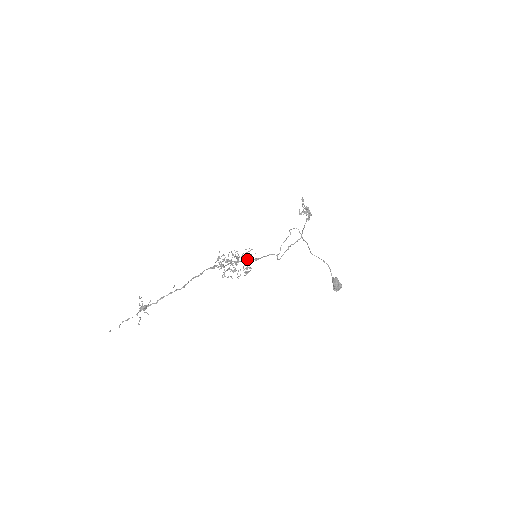
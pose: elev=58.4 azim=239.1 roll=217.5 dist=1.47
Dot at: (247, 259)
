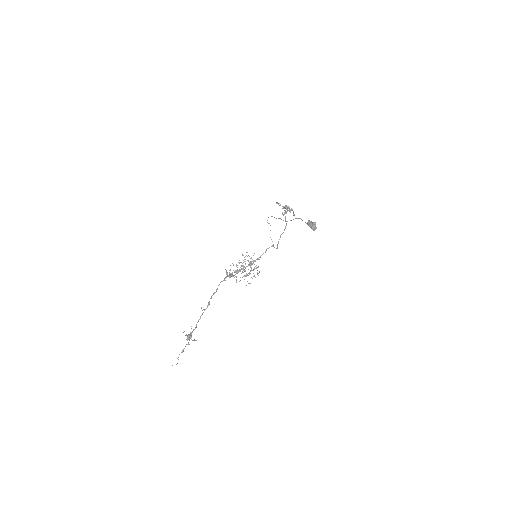
Dot at: (250, 262)
